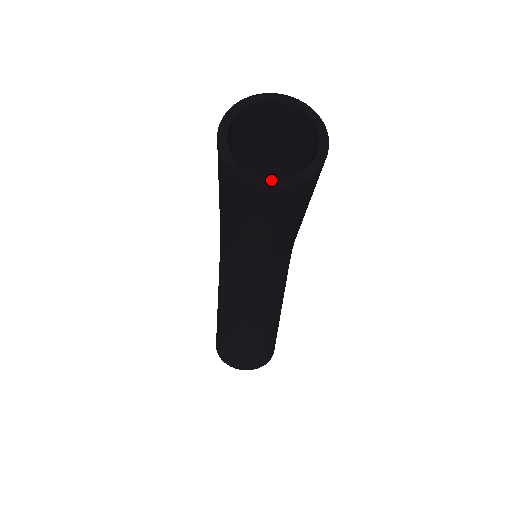
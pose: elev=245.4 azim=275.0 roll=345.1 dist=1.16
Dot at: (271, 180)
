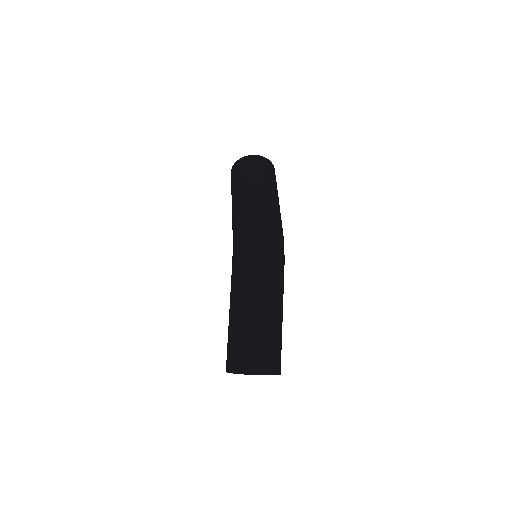
Dot at: occluded
